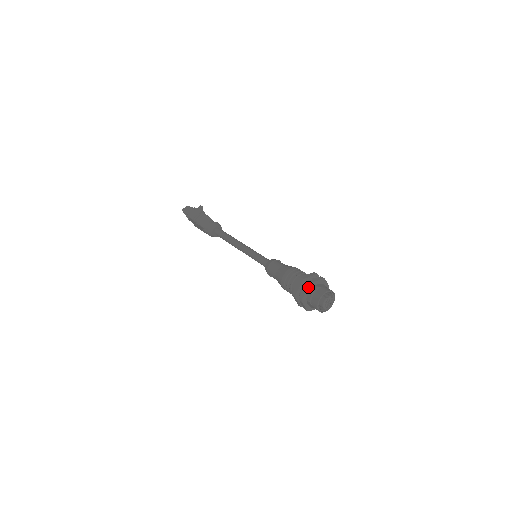
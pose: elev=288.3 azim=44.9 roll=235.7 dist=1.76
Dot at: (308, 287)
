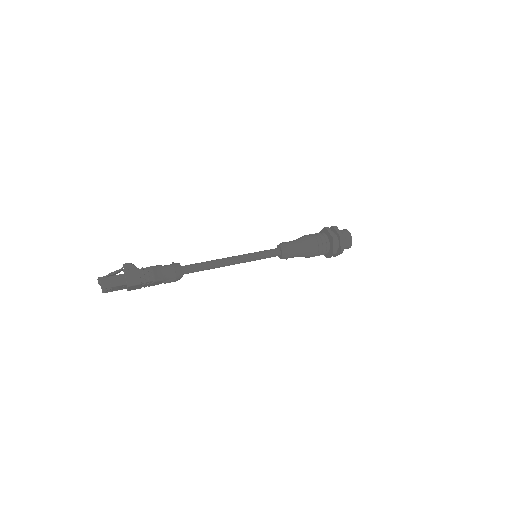
Dot at: (343, 239)
